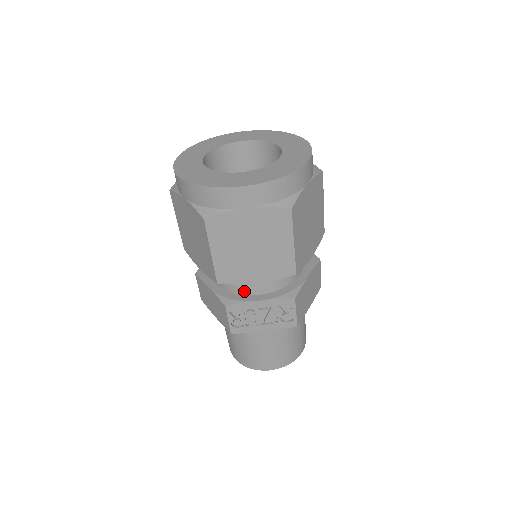
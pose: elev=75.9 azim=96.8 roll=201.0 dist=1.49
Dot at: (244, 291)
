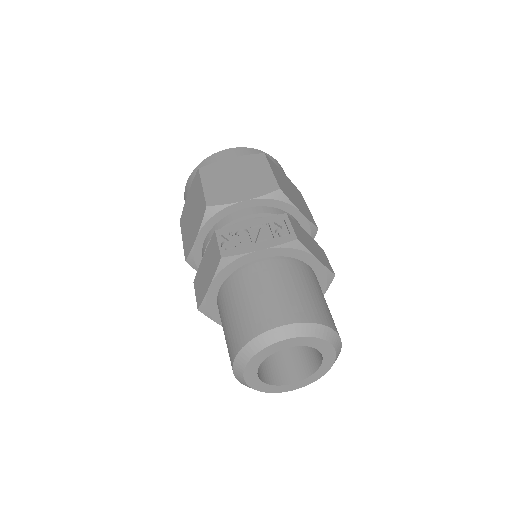
Dot at: occluded
